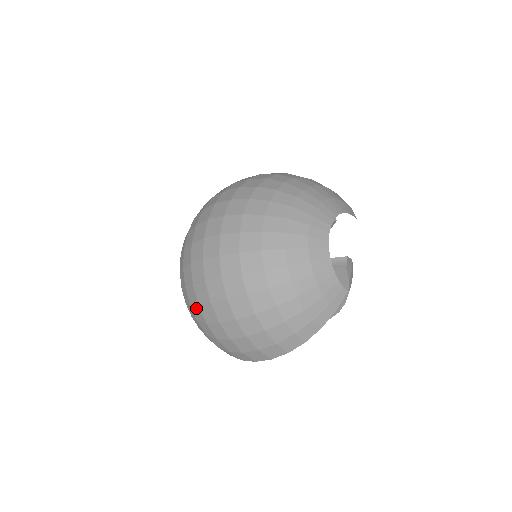
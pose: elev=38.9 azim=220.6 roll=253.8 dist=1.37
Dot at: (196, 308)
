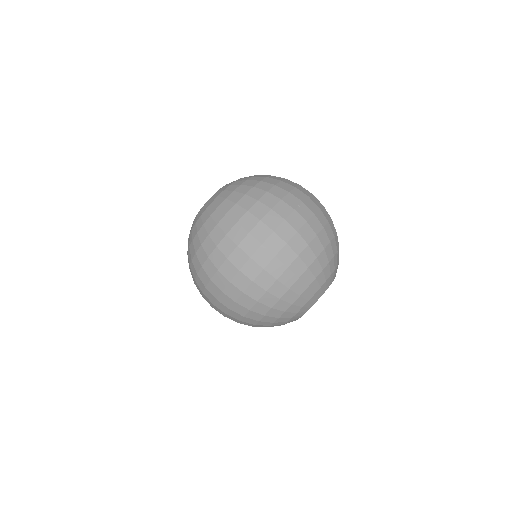
Dot at: (199, 288)
